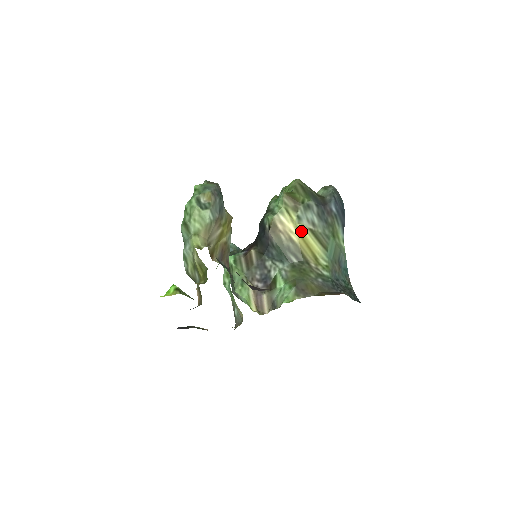
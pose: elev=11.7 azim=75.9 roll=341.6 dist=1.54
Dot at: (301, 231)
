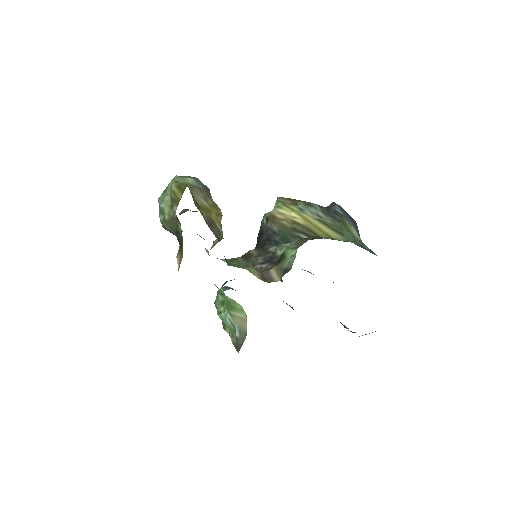
Dot at: (306, 218)
